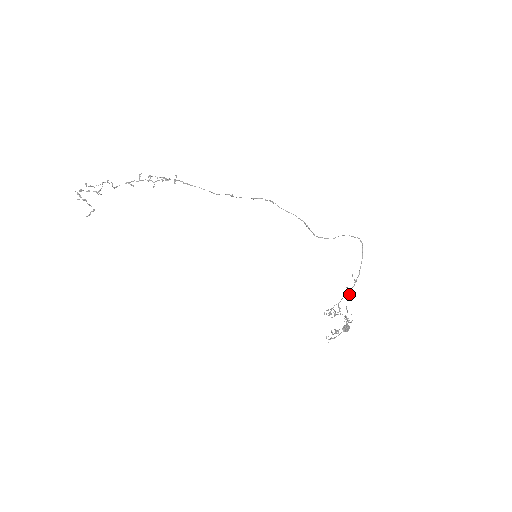
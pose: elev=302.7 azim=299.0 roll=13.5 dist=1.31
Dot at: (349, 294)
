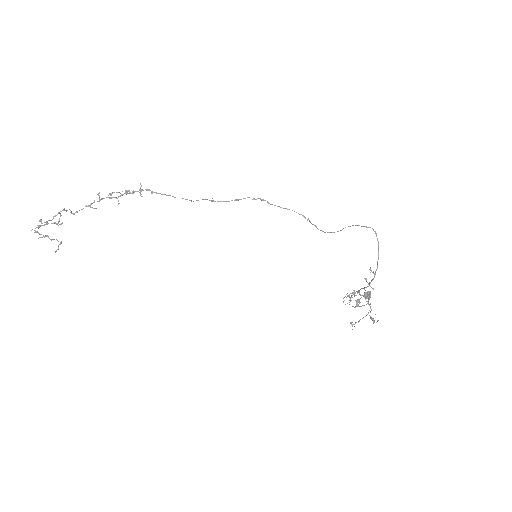
Dot at: (369, 285)
